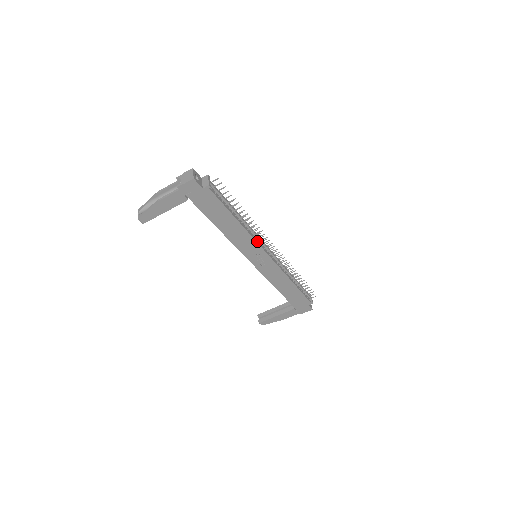
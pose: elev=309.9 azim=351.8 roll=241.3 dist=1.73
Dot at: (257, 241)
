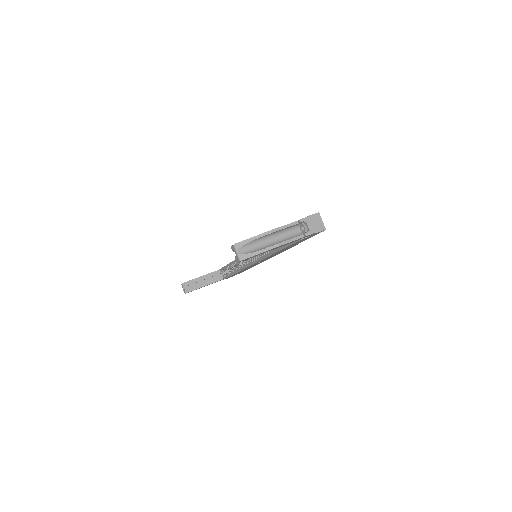
Dot at: occluded
